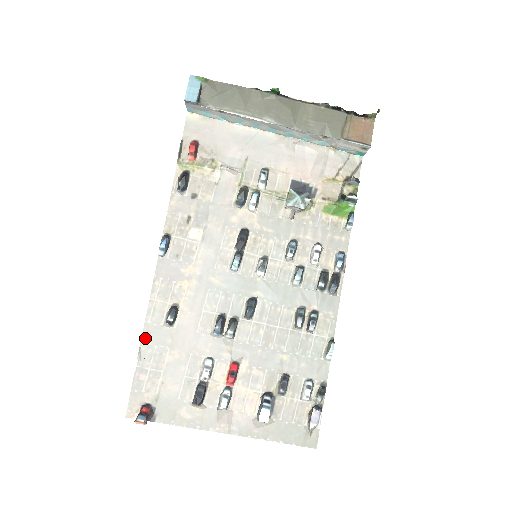
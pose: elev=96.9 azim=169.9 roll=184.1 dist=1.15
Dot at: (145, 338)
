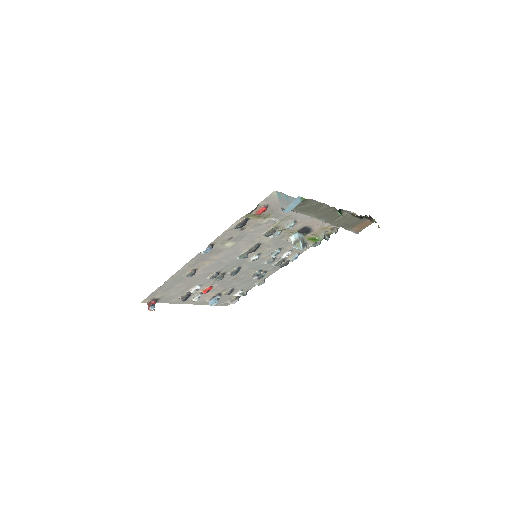
Dot at: (169, 280)
